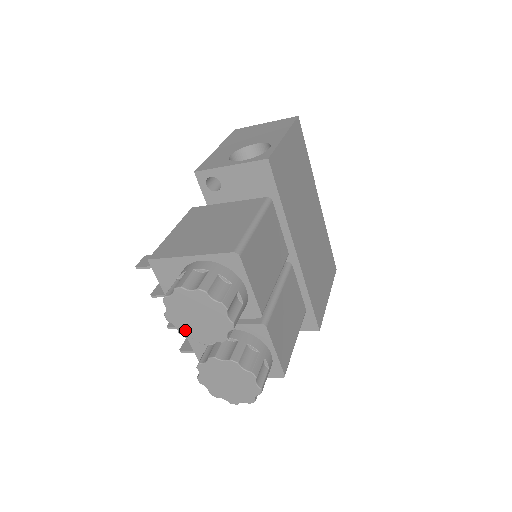
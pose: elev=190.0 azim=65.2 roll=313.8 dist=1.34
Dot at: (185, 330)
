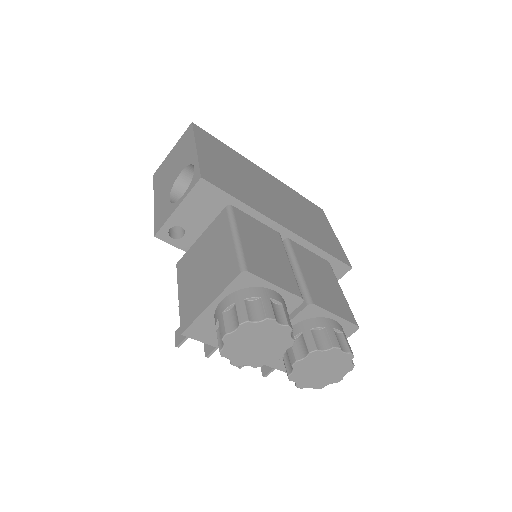
Dot at: (257, 362)
